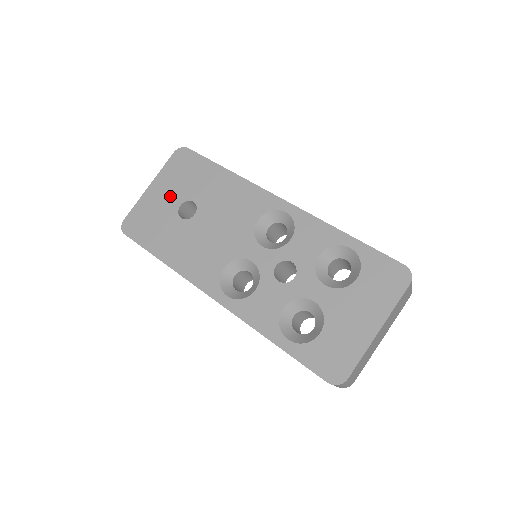
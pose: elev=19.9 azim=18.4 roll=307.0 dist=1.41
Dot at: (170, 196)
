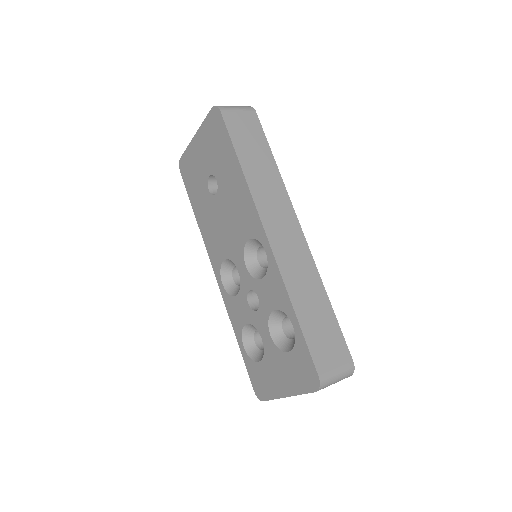
Dot at: (205, 160)
